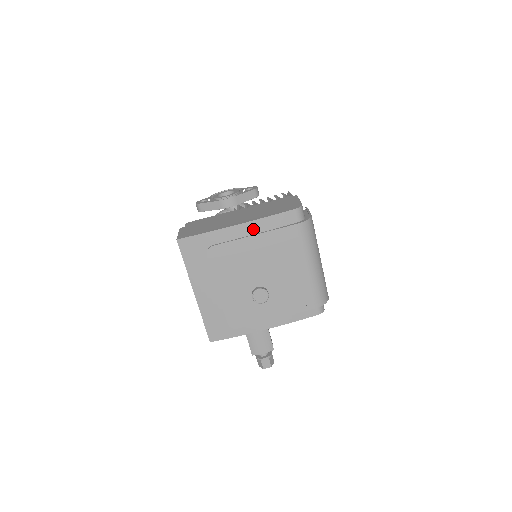
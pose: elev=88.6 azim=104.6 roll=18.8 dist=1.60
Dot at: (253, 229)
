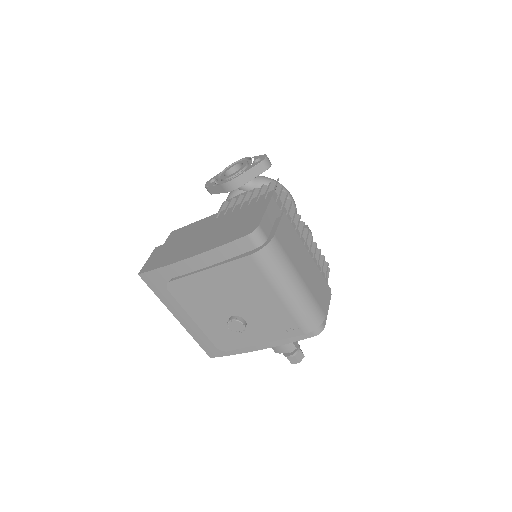
Dot at: (207, 261)
